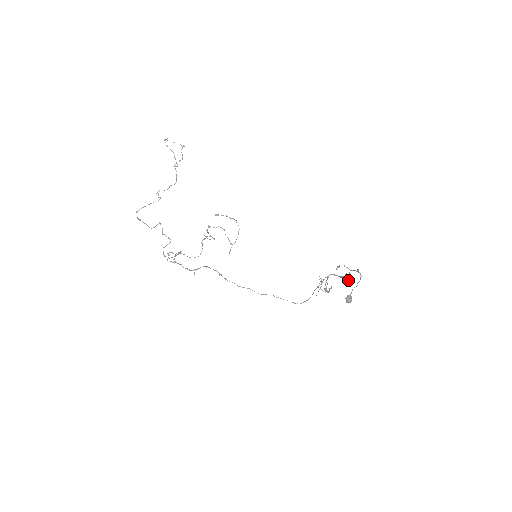
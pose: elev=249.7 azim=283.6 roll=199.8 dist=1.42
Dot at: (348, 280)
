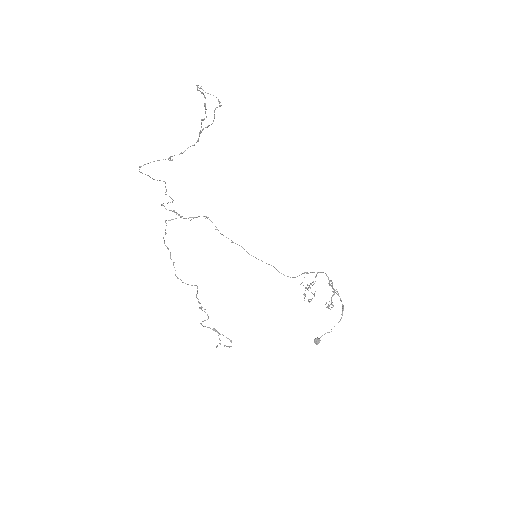
Dot at: (331, 303)
